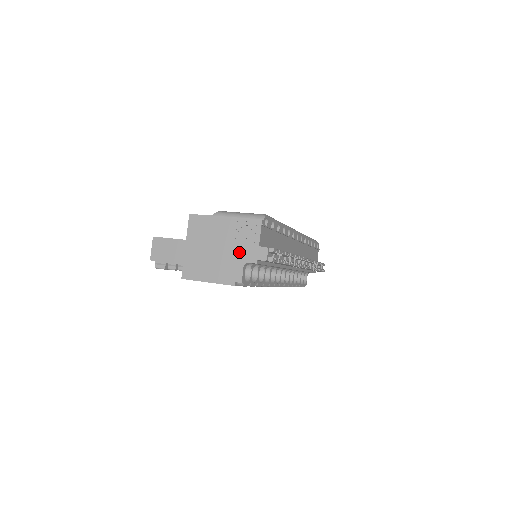
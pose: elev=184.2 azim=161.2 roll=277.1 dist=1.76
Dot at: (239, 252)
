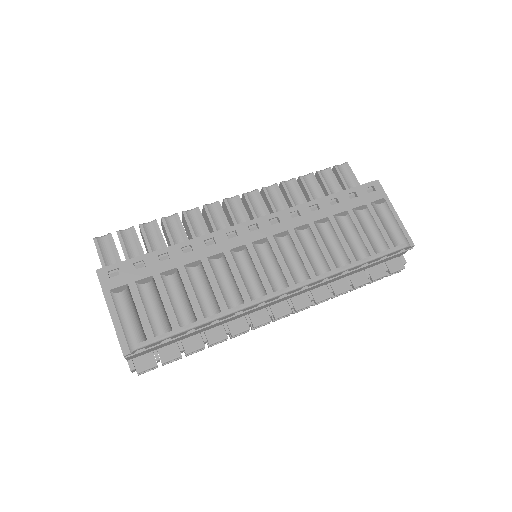
Dot at: occluded
